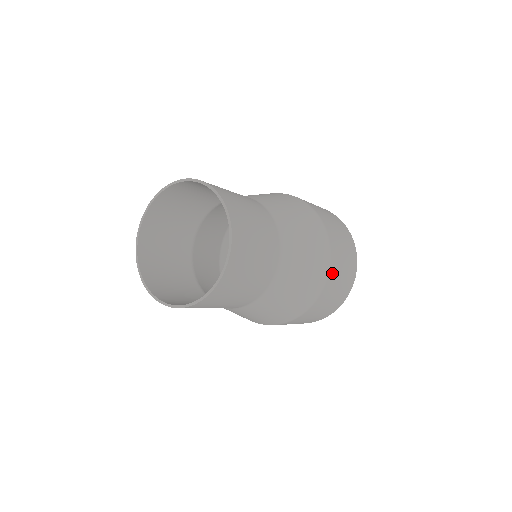
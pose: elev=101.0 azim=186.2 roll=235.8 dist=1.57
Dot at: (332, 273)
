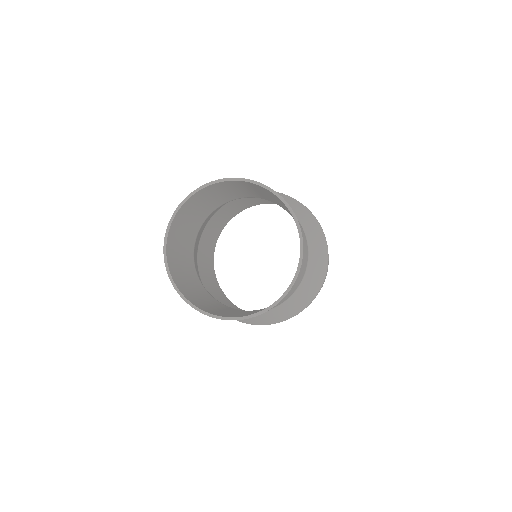
Dot at: occluded
